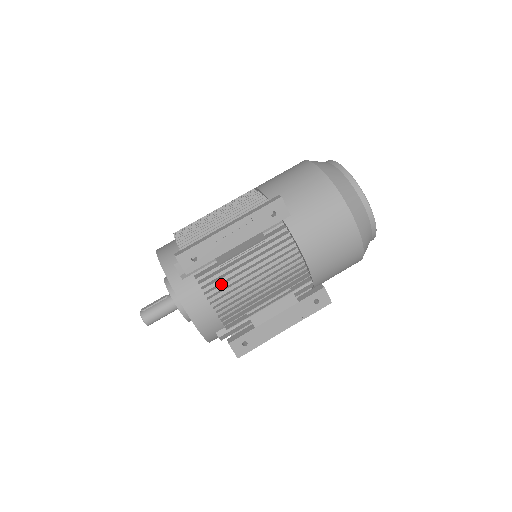
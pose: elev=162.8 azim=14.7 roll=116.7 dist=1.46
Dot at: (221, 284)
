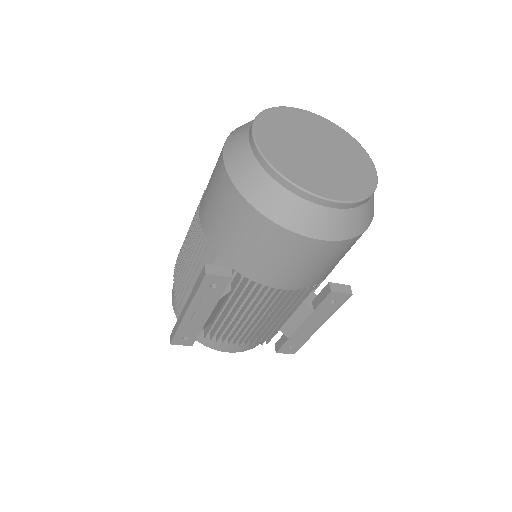
Dot at: (228, 333)
